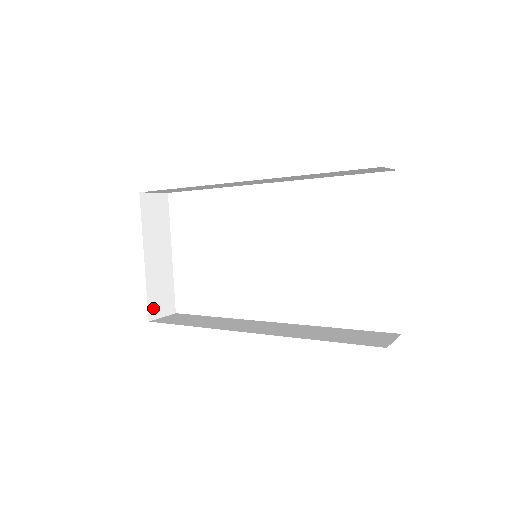
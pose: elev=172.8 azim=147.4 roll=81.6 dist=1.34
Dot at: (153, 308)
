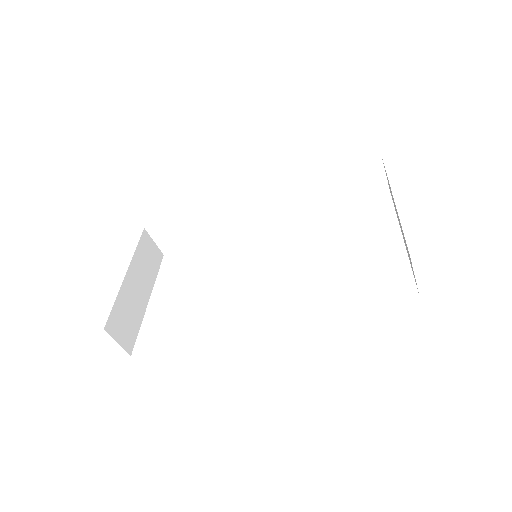
Dot at: (113, 323)
